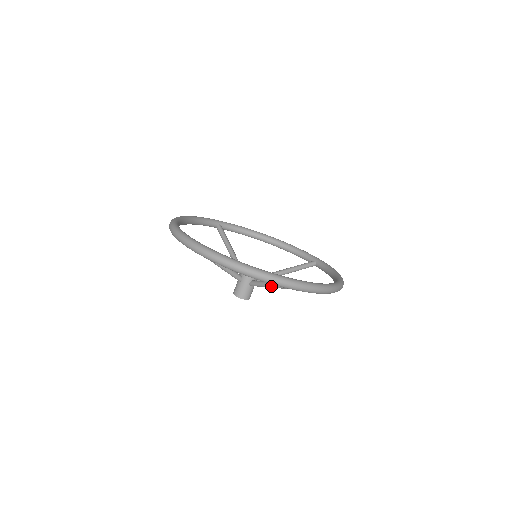
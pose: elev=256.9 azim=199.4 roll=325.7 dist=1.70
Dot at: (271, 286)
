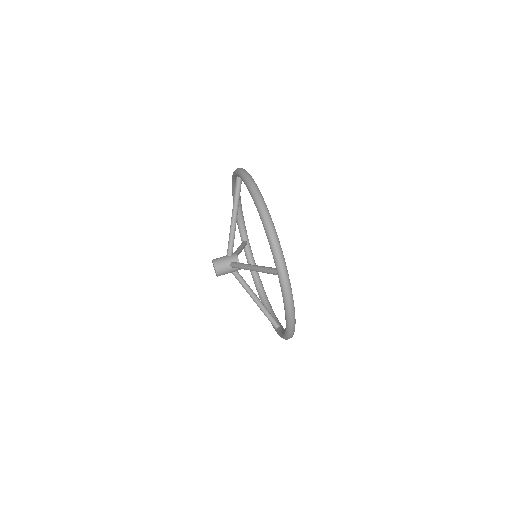
Dot at: (249, 265)
